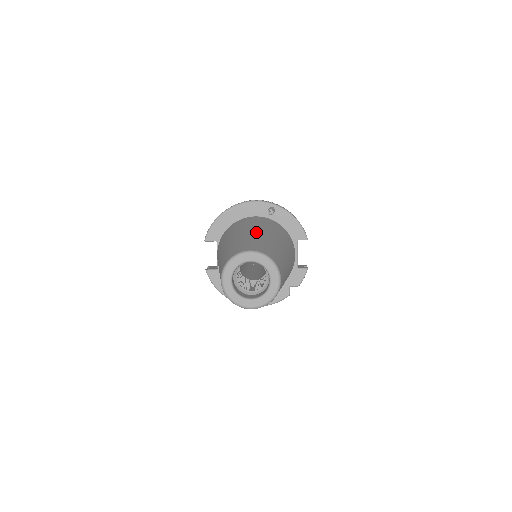
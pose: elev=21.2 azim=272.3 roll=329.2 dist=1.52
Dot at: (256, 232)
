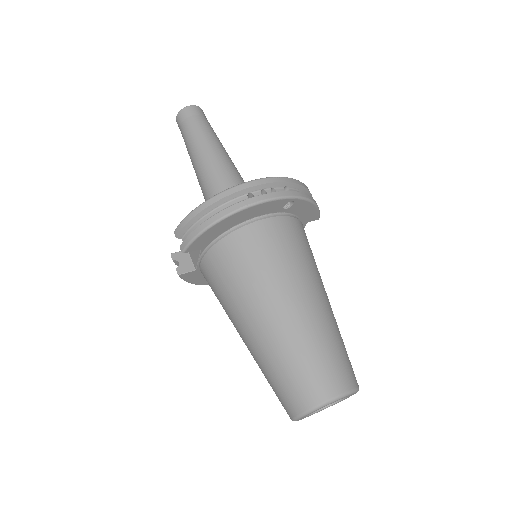
Dot at: (308, 307)
